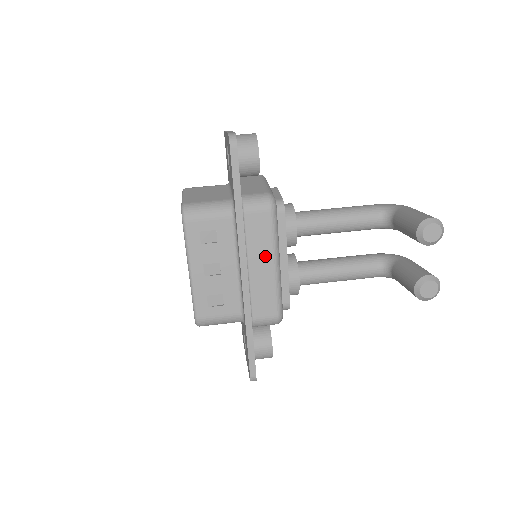
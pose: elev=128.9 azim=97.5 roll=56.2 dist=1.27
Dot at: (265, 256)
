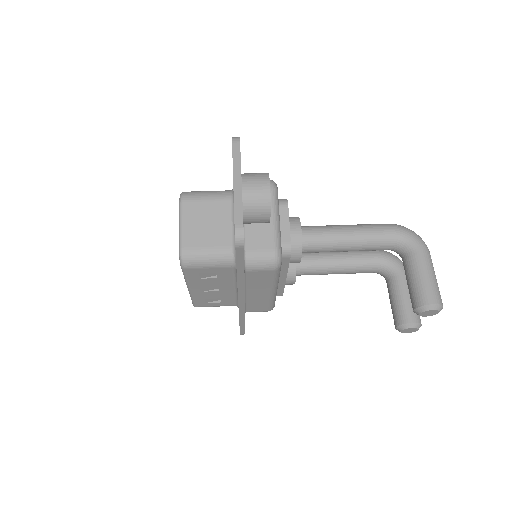
Dot at: (263, 289)
